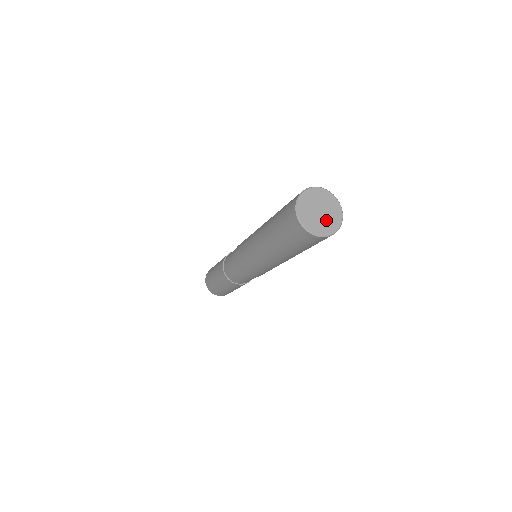
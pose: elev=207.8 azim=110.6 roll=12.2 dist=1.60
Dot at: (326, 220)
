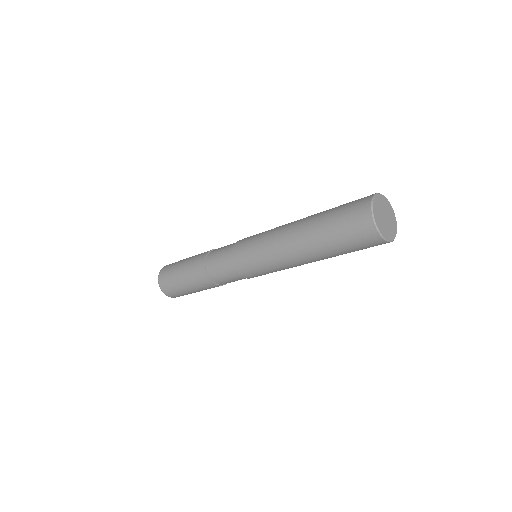
Dot at: (388, 227)
